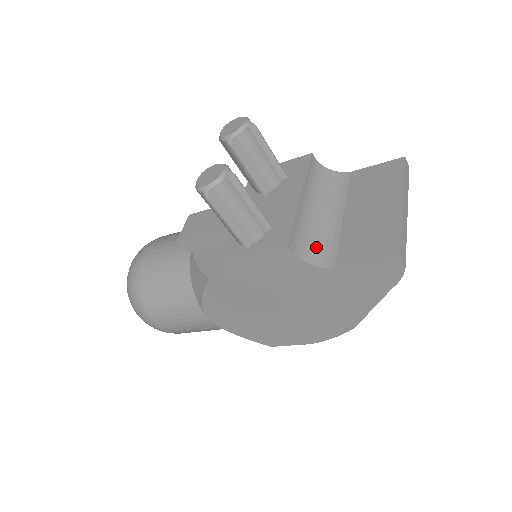
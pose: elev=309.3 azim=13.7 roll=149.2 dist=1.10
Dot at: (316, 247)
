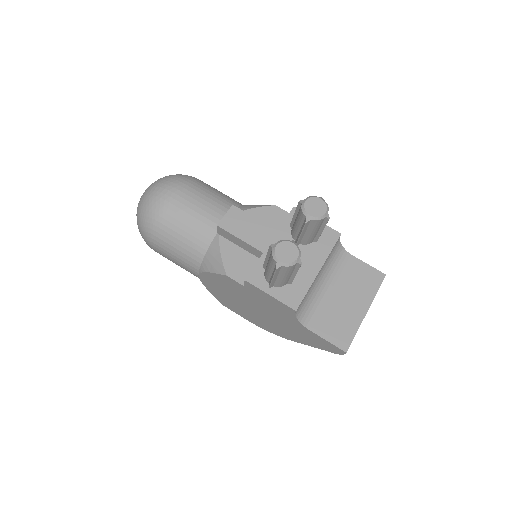
Dot at: (307, 308)
